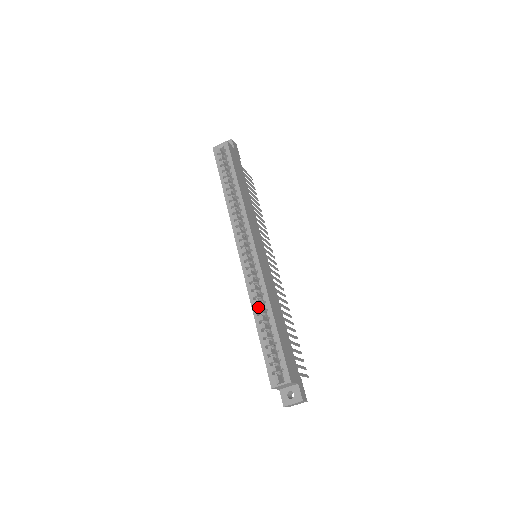
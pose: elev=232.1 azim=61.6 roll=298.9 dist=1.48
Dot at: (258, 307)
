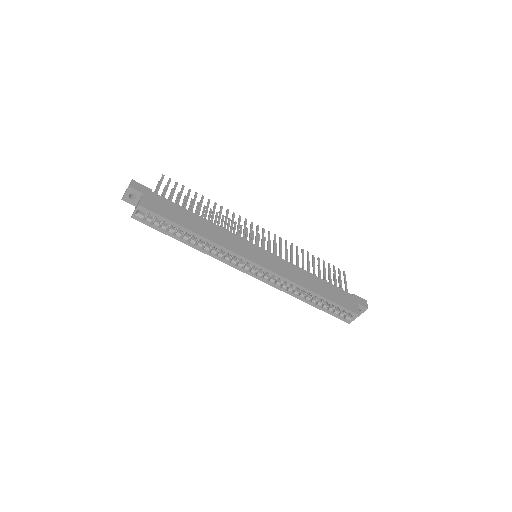
Dot at: (300, 295)
